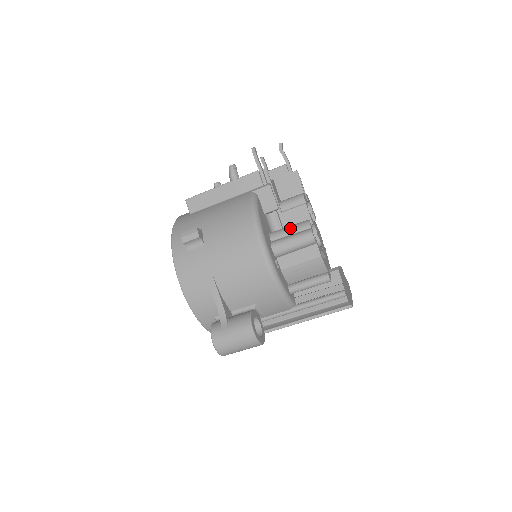
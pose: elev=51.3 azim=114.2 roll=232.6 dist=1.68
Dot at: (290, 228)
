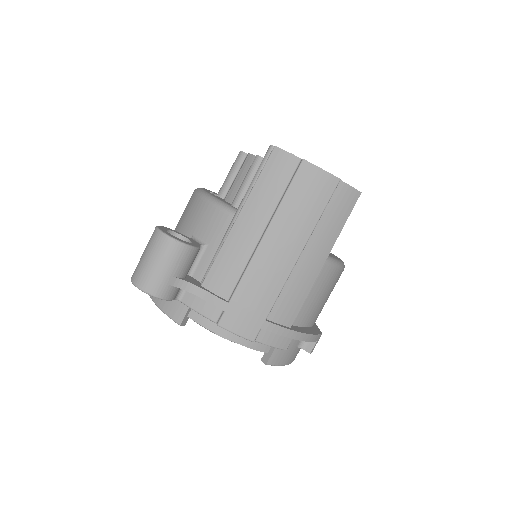
Dot at: occluded
